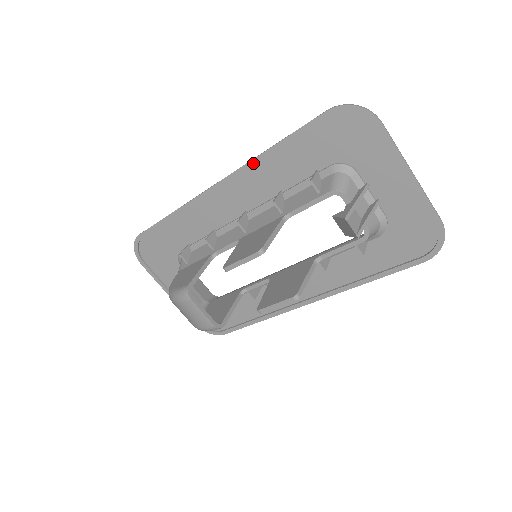
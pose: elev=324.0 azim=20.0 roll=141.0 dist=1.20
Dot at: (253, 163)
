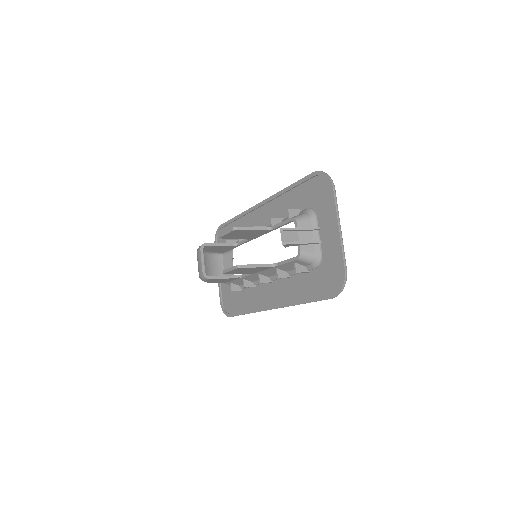
Dot at: (277, 195)
